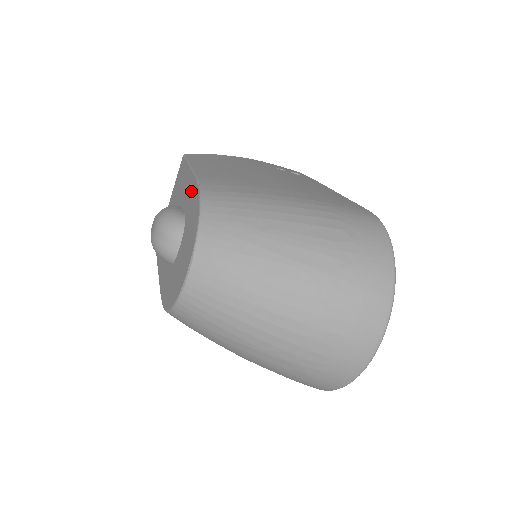
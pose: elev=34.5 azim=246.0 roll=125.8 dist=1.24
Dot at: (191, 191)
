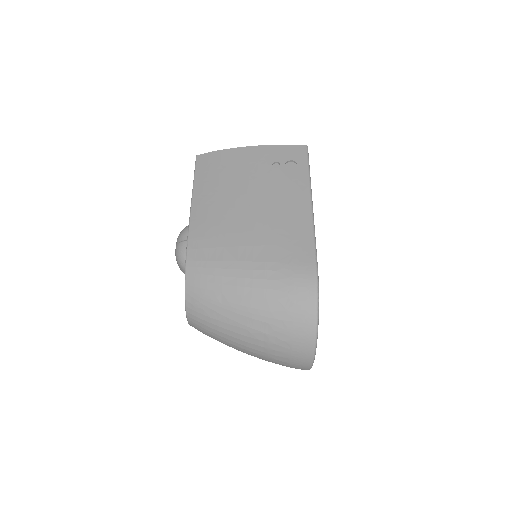
Dot at: occluded
